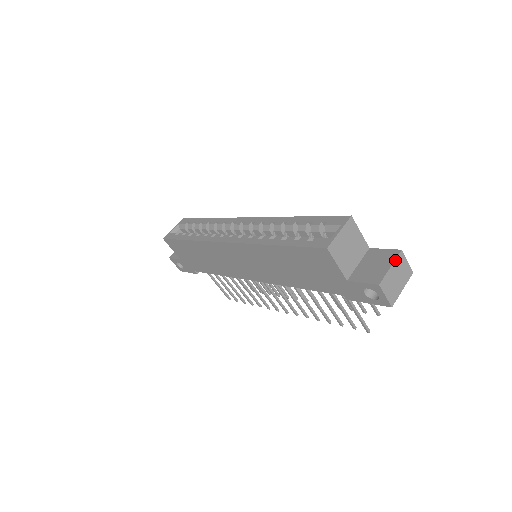
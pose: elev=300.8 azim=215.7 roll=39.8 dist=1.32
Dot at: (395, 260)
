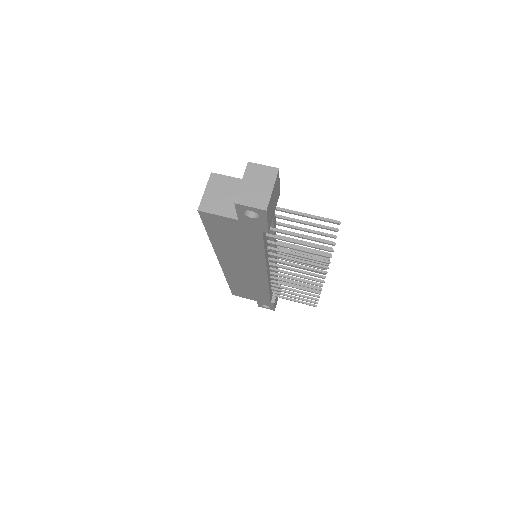
Dot at: (244, 174)
